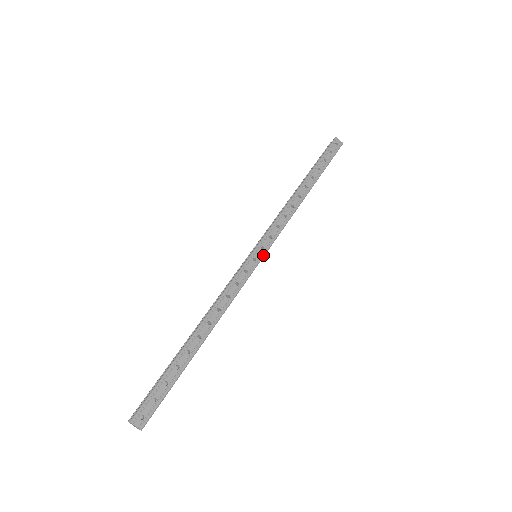
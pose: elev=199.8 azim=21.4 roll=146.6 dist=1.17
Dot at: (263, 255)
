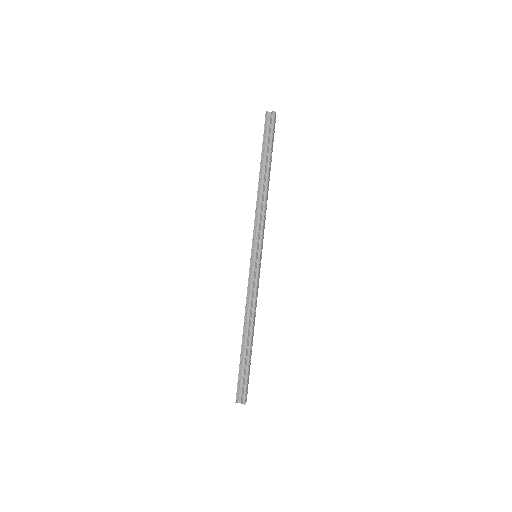
Dot at: occluded
